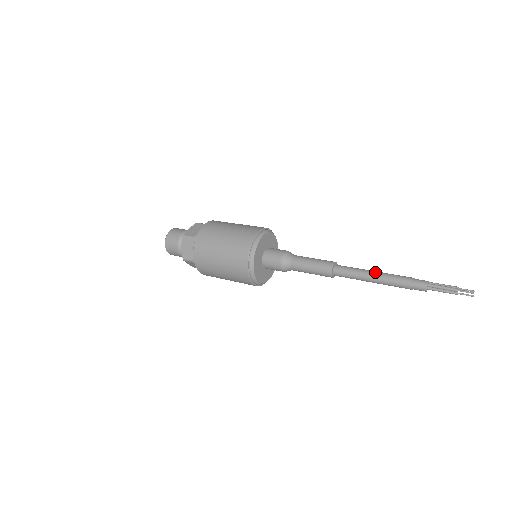
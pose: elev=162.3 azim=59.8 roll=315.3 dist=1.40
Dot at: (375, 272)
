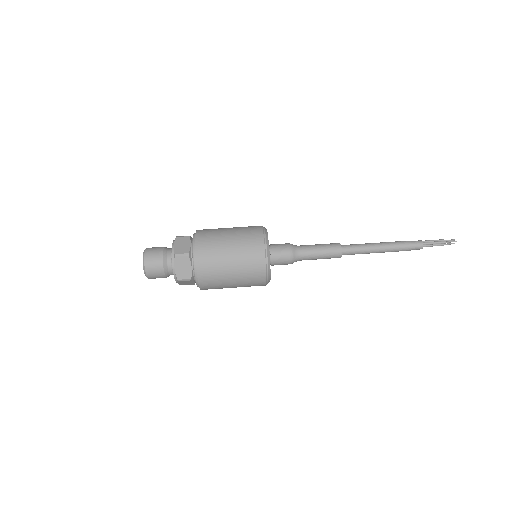
Dot at: (378, 244)
